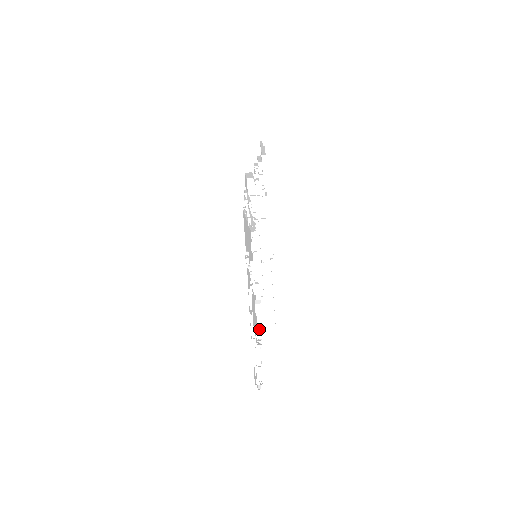
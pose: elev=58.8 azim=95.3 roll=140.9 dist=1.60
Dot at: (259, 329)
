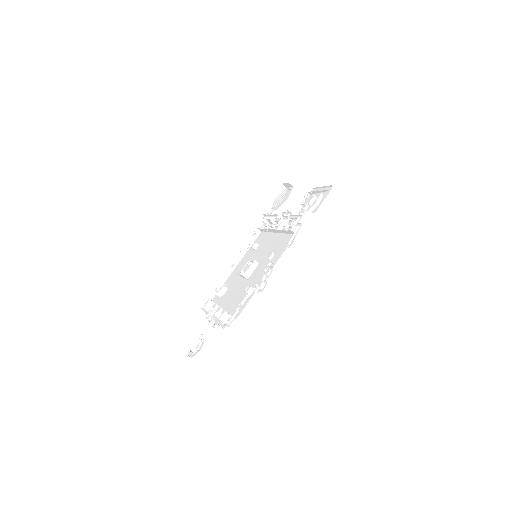
Dot at: (215, 308)
